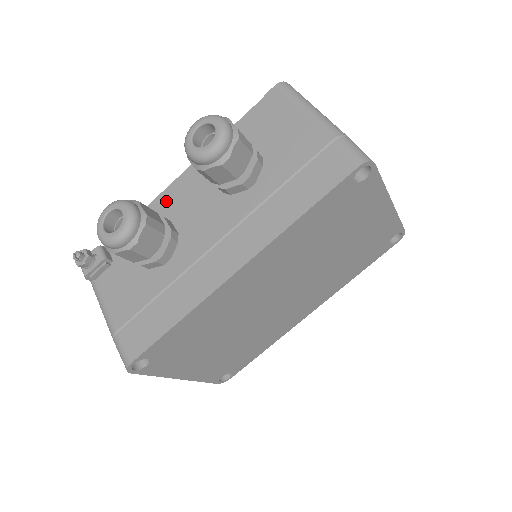
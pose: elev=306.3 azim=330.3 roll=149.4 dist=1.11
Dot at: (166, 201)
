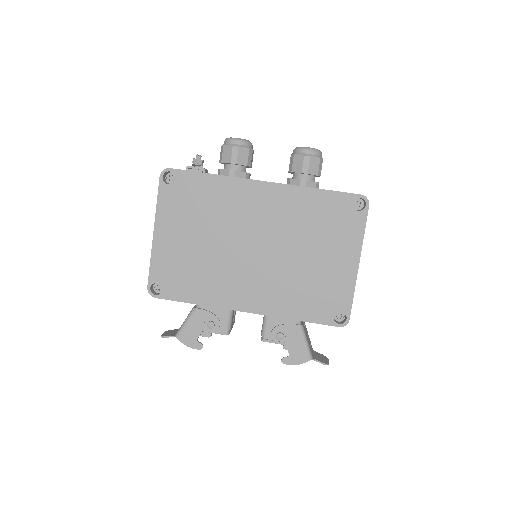
Dot at: occluded
